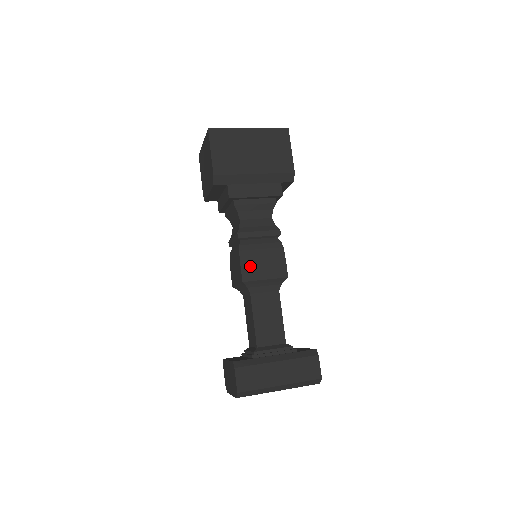
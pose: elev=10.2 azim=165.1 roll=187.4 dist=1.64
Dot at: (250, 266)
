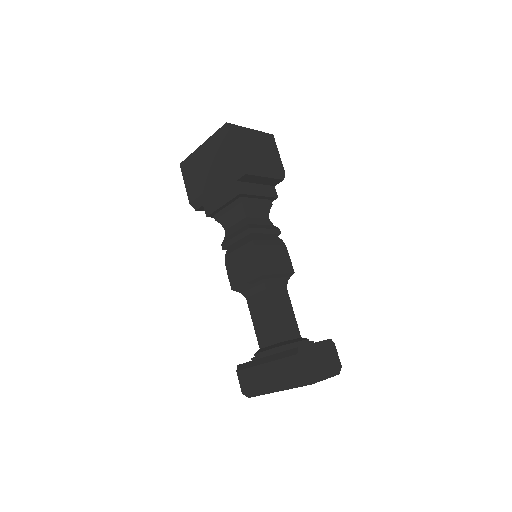
Dot at: (234, 273)
